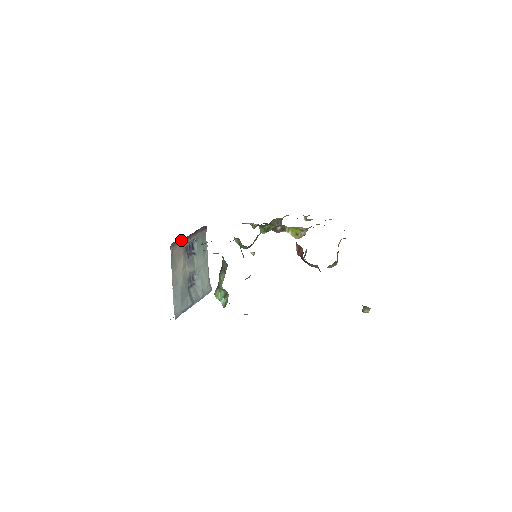
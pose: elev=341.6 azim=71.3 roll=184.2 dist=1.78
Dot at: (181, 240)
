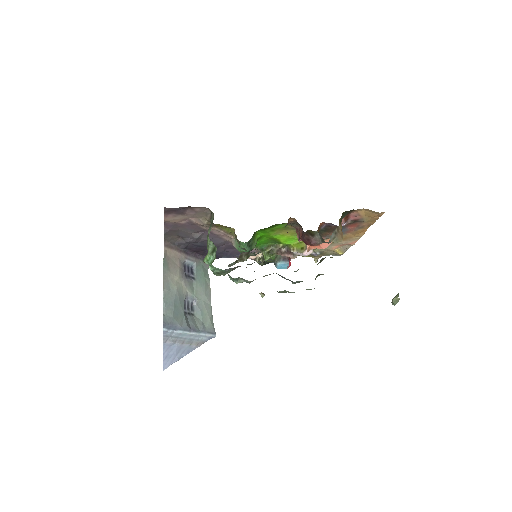
Dot at: (177, 249)
